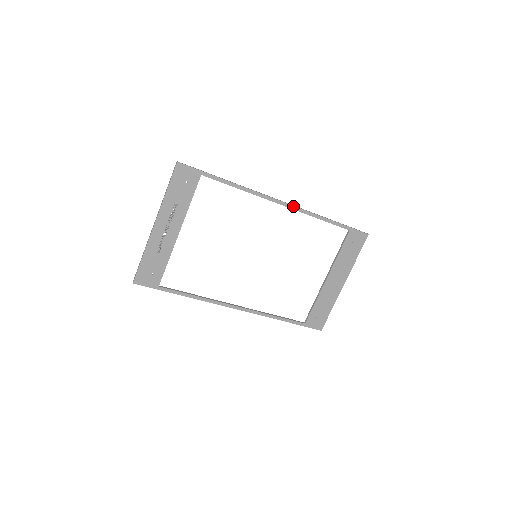
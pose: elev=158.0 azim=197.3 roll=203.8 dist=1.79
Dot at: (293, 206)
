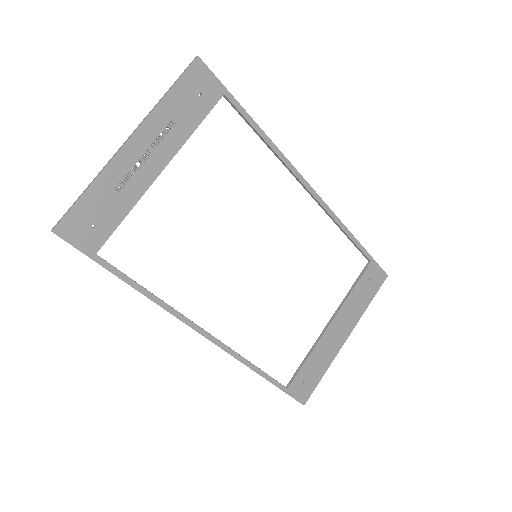
Dot at: (321, 199)
